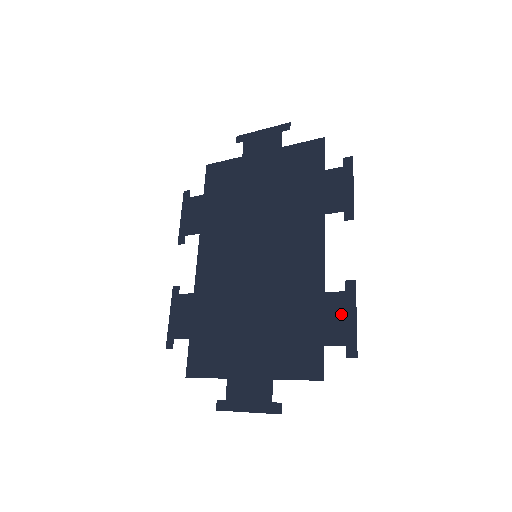
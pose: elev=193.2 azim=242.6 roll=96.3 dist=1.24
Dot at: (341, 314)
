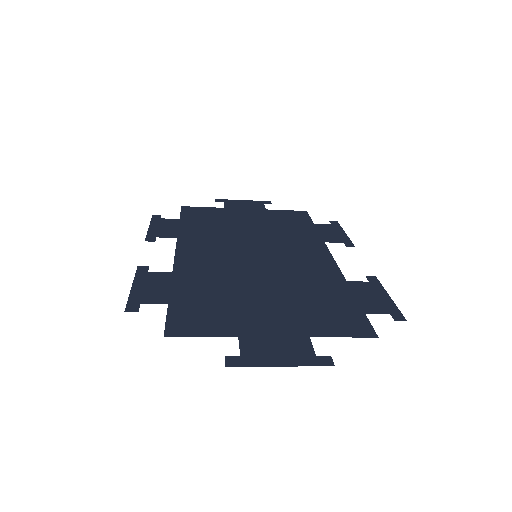
Dot at: (372, 294)
